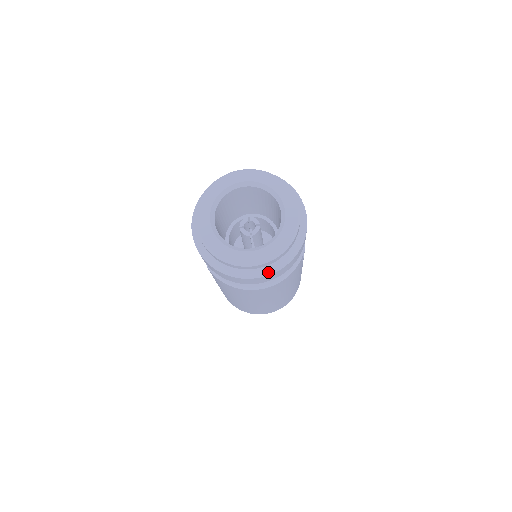
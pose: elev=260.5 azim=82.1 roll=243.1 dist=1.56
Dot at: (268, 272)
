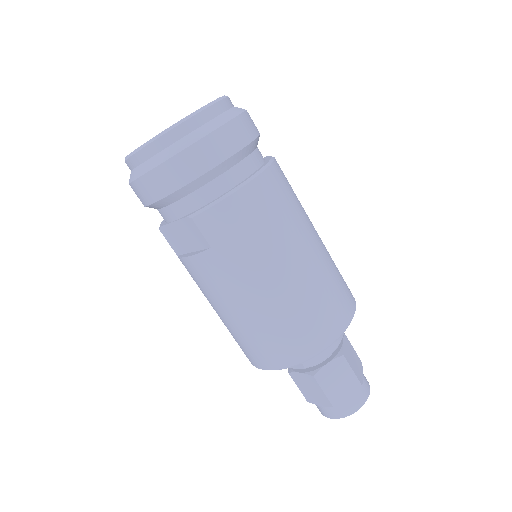
Dot at: (232, 115)
